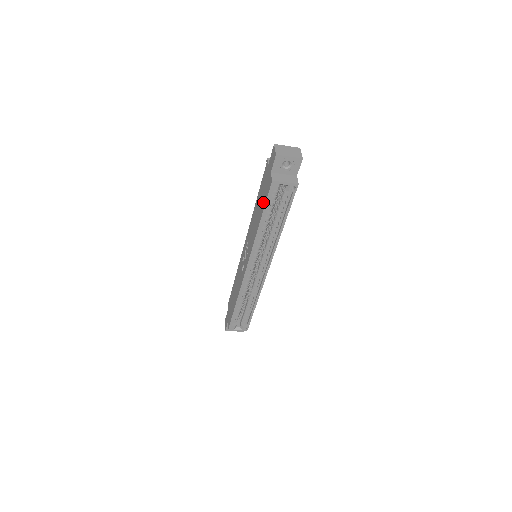
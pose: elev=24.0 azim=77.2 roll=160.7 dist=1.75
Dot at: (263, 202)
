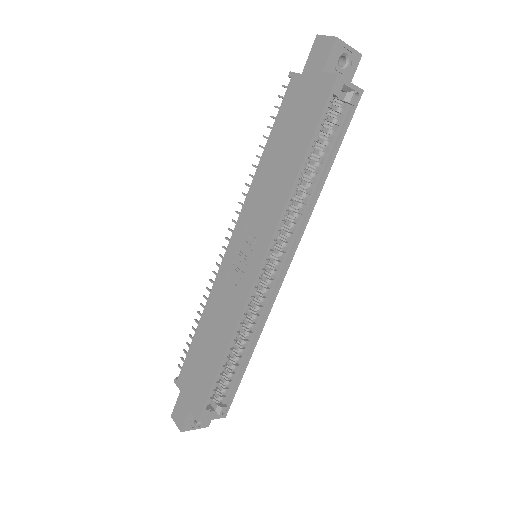
Dot at: (306, 127)
